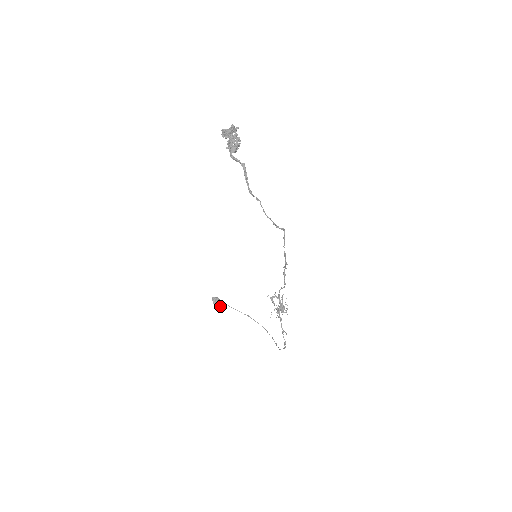
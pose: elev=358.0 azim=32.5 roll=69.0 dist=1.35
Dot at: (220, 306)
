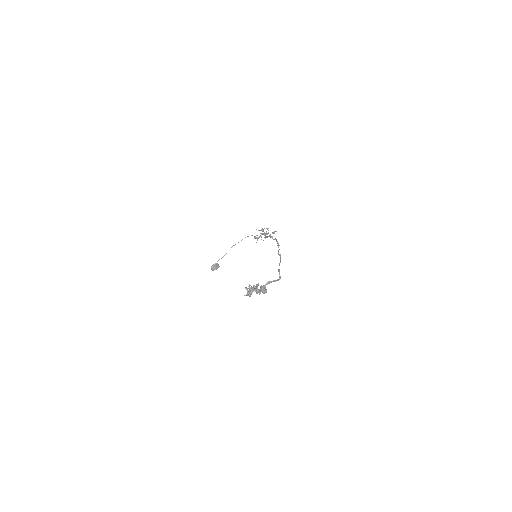
Dot at: (218, 265)
